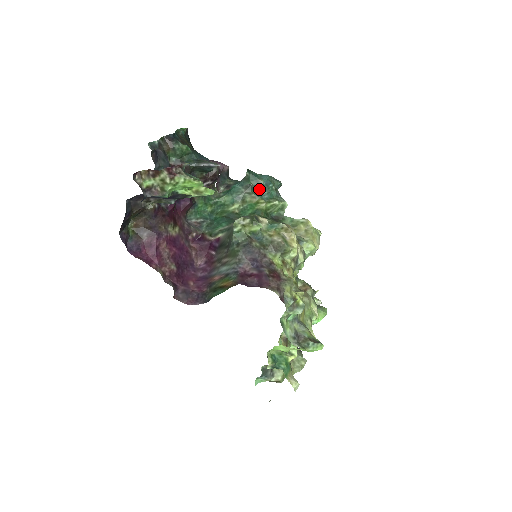
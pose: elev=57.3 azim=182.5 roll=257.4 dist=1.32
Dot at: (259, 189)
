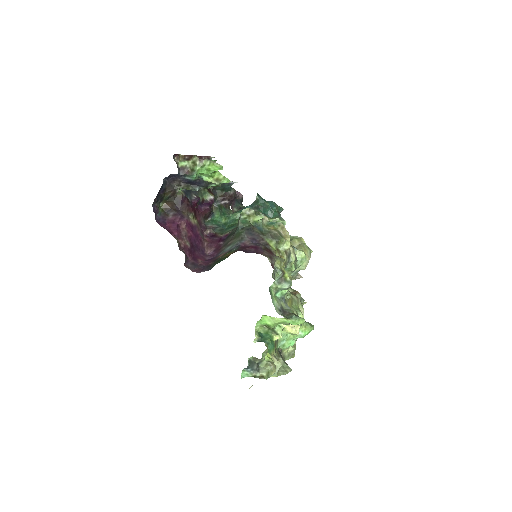
Dot at: (265, 210)
